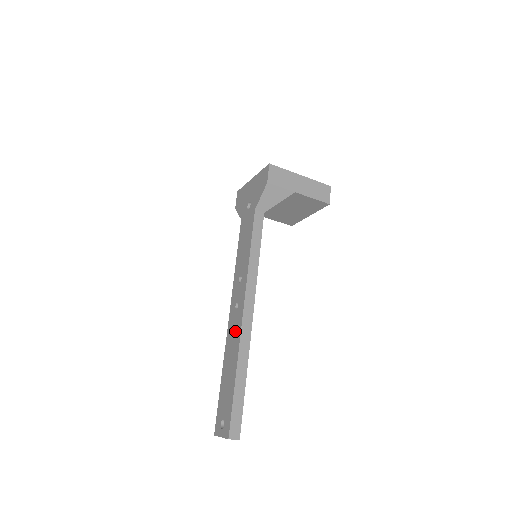
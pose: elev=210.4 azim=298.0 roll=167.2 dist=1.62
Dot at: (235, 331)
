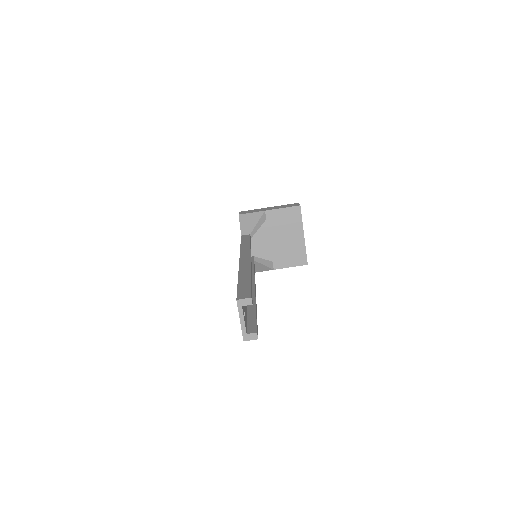
Dot at: occluded
